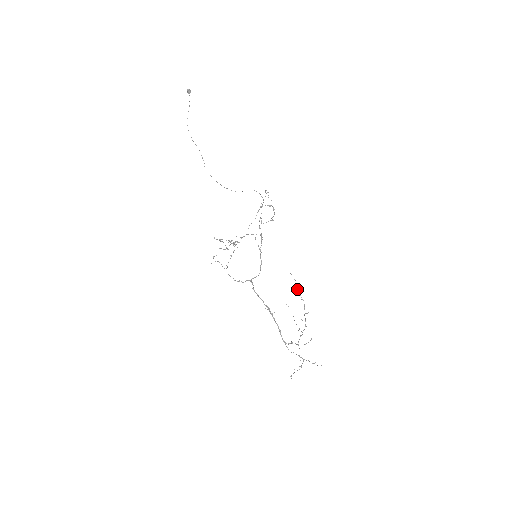
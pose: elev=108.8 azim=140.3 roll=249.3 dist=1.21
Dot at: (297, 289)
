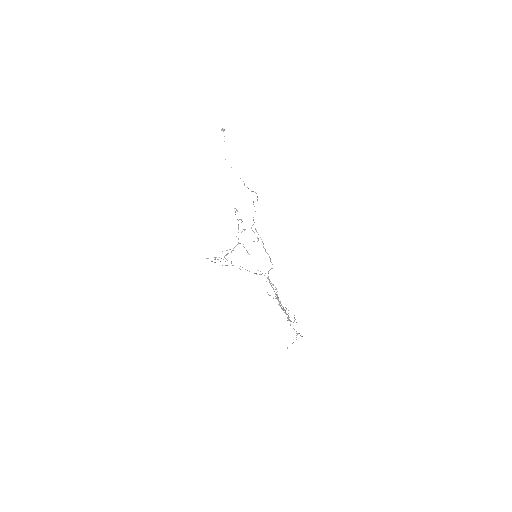
Dot at: occluded
